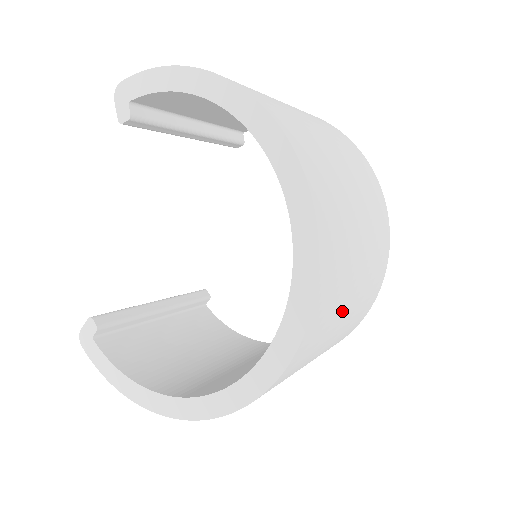
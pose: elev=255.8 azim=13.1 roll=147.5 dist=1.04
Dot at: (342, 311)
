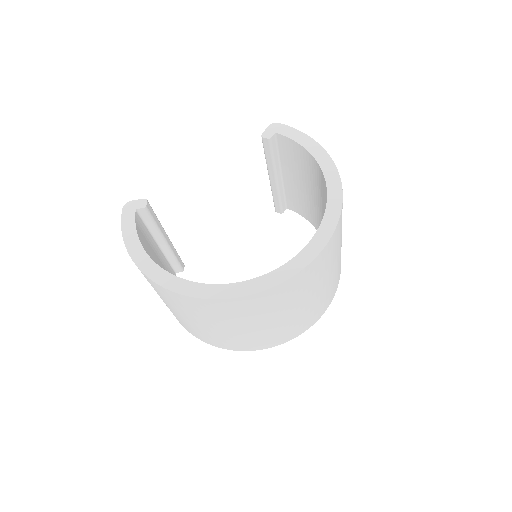
Dot at: (286, 309)
